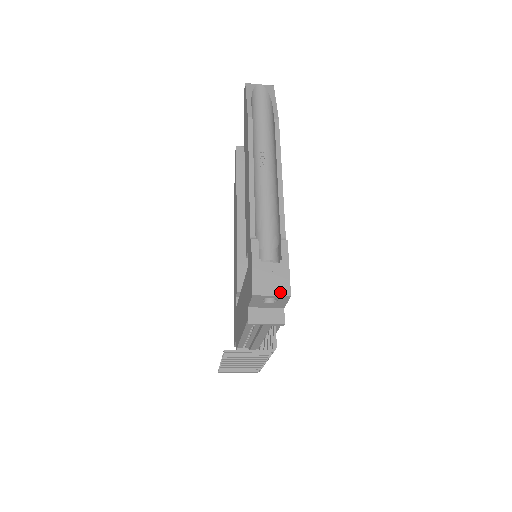
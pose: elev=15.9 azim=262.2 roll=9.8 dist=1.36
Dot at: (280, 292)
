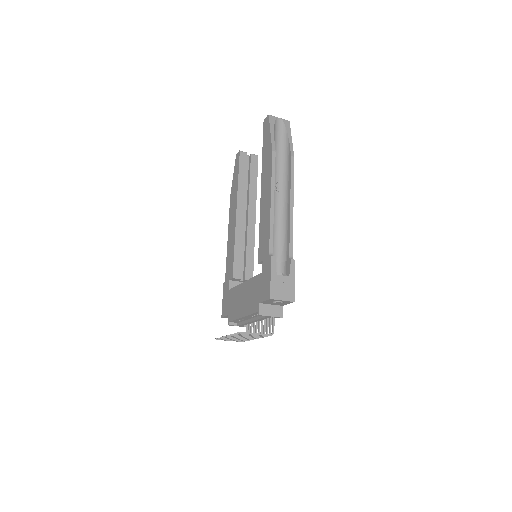
Dot at: (288, 298)
